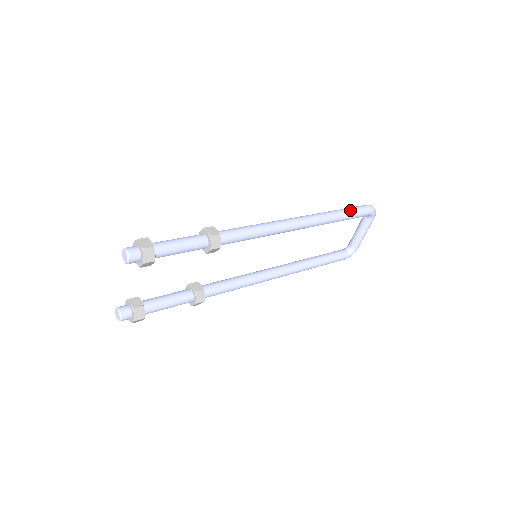
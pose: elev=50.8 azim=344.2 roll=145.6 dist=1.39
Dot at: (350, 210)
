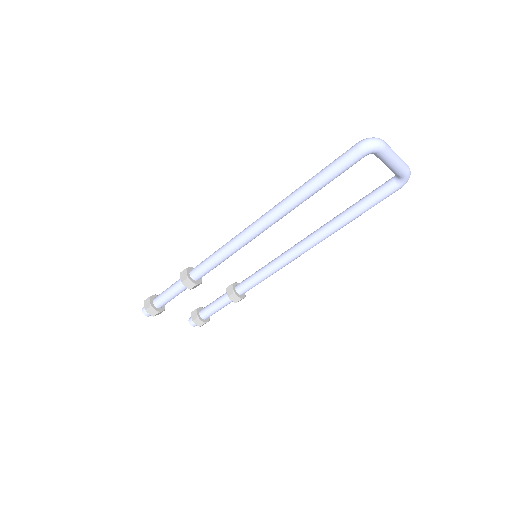
Dot at: (324, 173)
